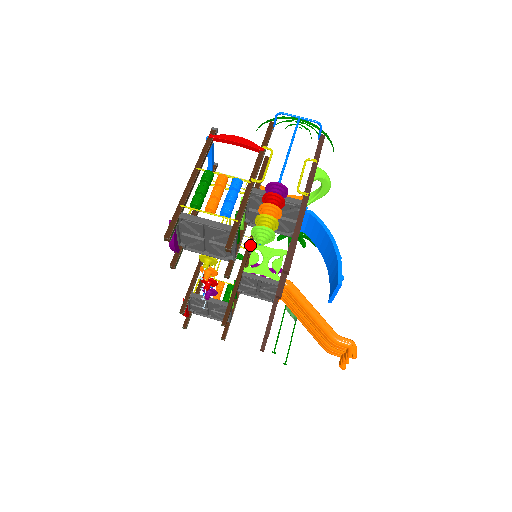
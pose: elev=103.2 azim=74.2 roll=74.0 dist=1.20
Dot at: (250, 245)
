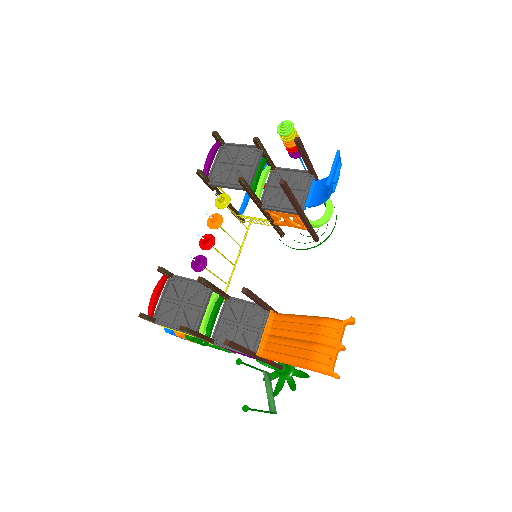
Dot at: occluded
